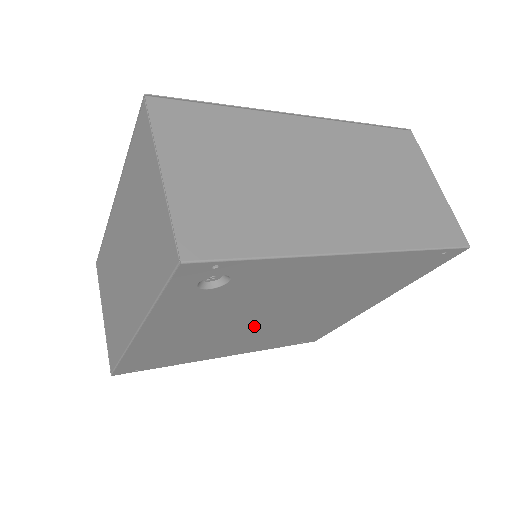
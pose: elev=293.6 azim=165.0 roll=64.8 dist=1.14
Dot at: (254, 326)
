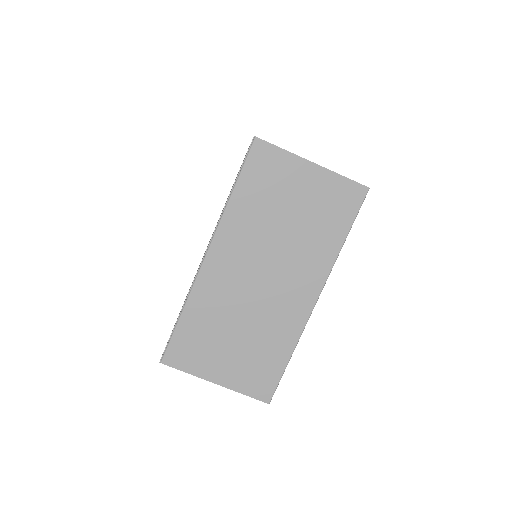
Dot at: occluded
